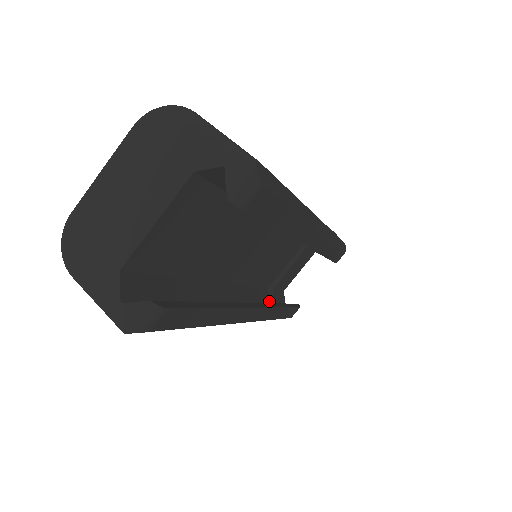
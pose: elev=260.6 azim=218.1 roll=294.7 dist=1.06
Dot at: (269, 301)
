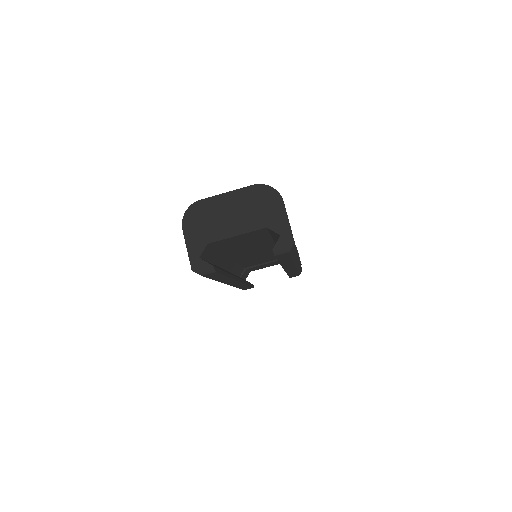
Dot at: occluded
